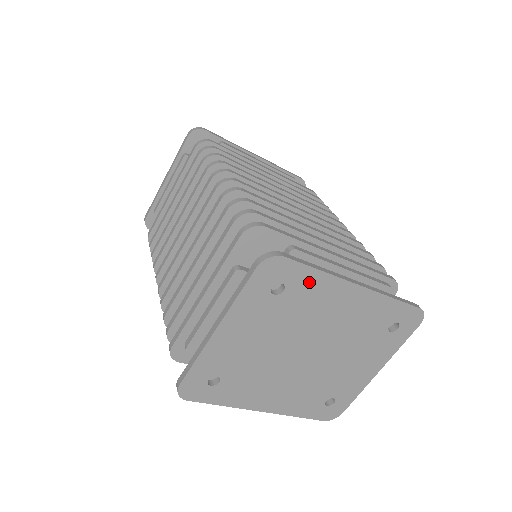
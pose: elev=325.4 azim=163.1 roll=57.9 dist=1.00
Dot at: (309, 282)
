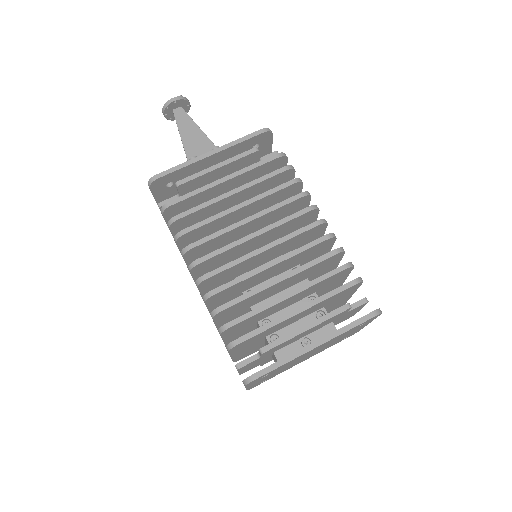
Dot at: (281, 366)
